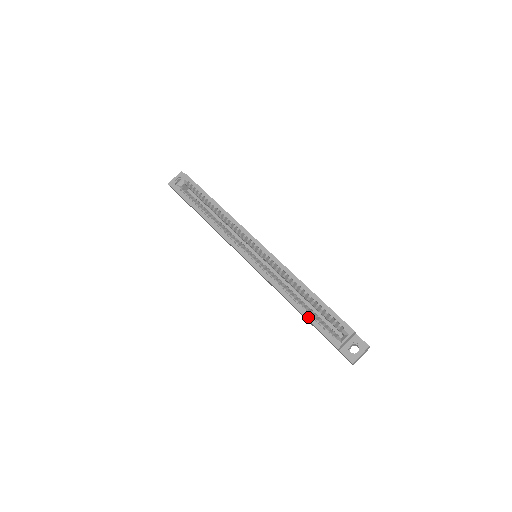
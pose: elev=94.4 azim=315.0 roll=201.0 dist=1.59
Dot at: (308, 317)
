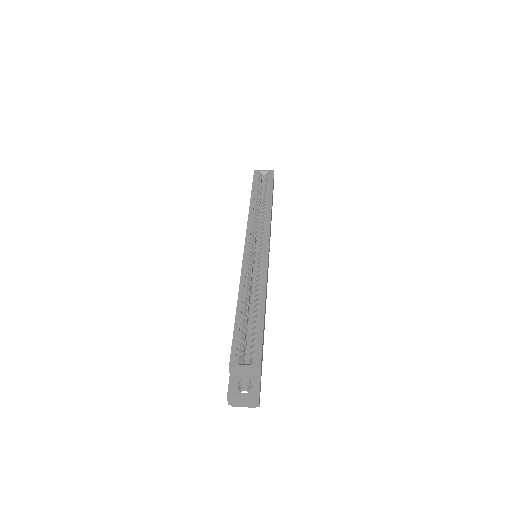
Dot at: (237, 321)
